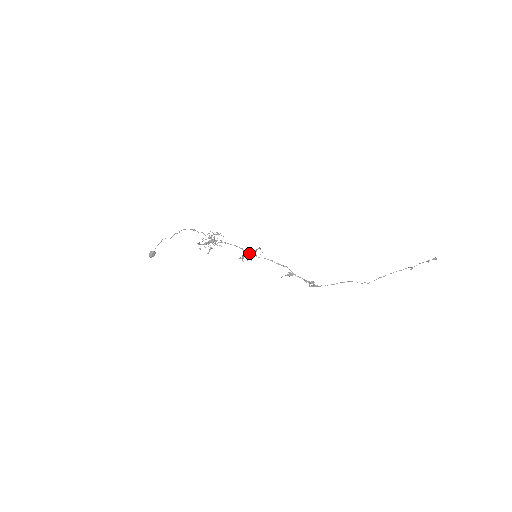
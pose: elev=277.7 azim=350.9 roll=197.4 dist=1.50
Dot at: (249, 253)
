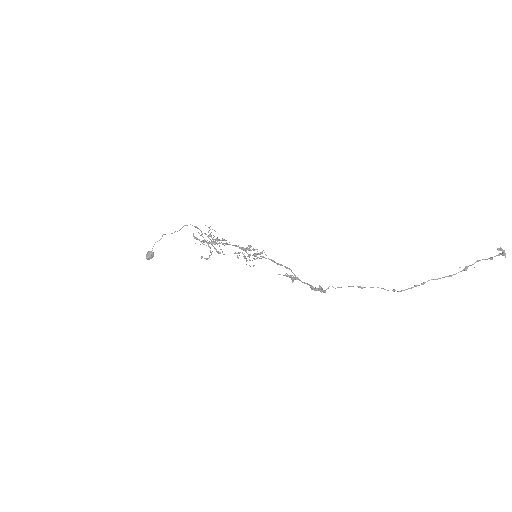
Dot at: (247, 248)
